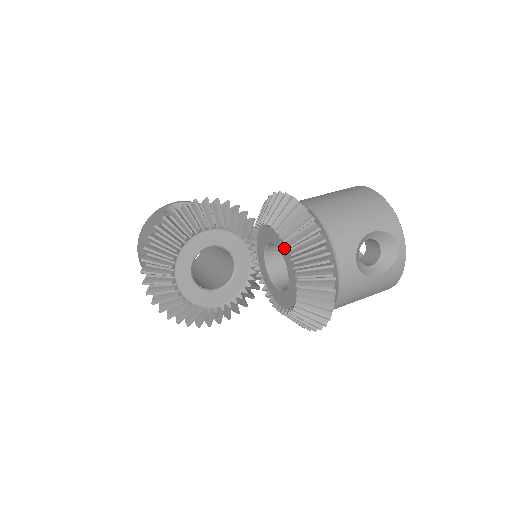
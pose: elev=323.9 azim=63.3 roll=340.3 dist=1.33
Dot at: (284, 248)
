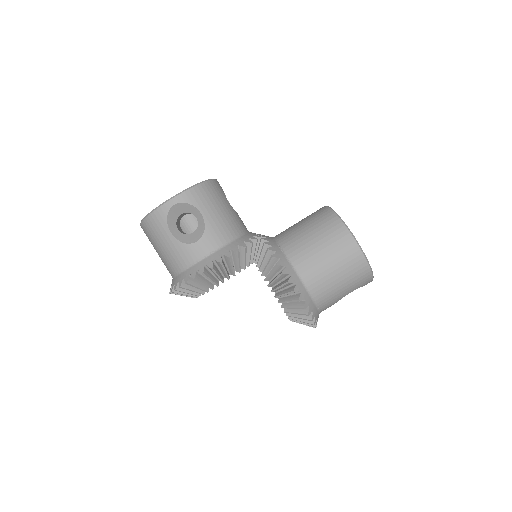
Dot at: occluded
